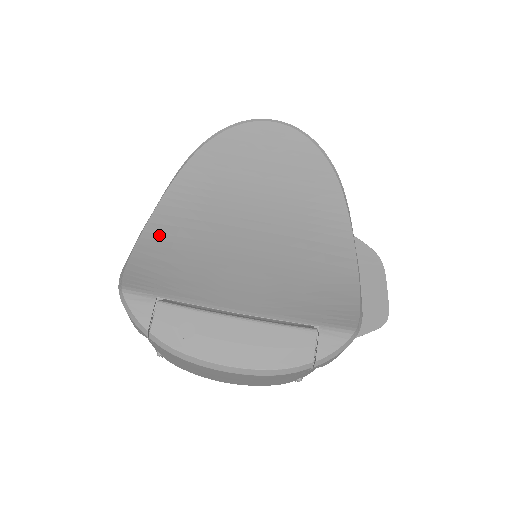
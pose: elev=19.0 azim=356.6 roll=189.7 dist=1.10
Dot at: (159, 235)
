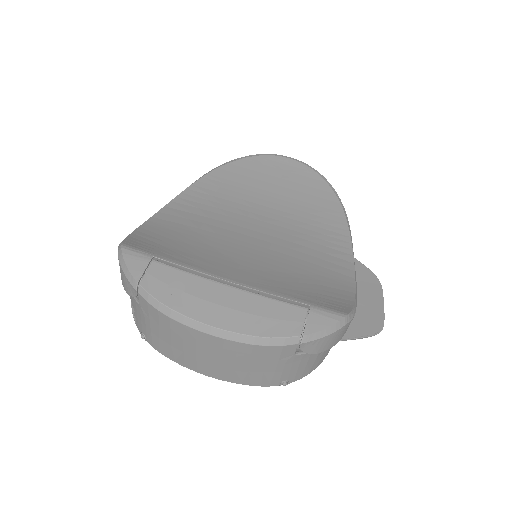
Dot at: (166, 221)
